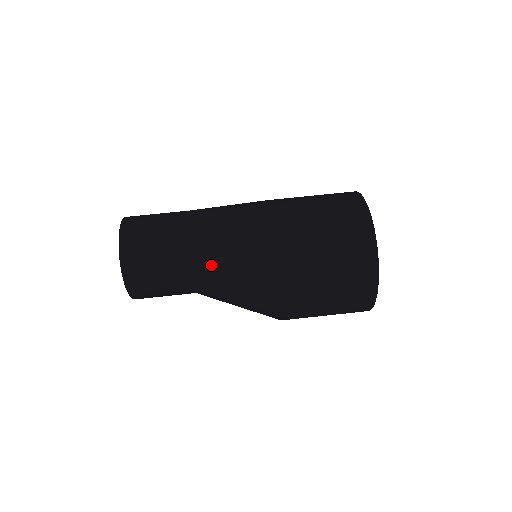
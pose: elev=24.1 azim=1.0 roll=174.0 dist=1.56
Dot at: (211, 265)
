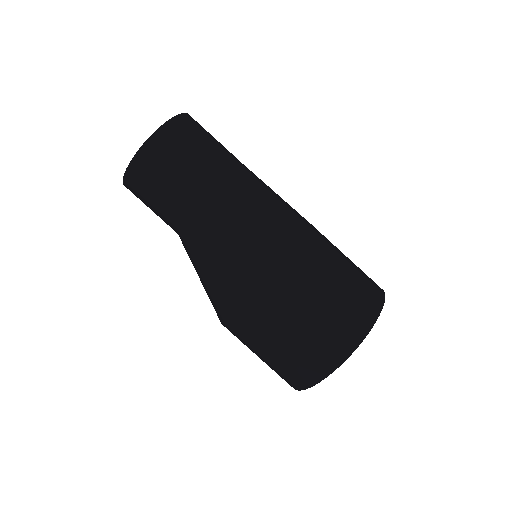
Dot at: (190, 255)
